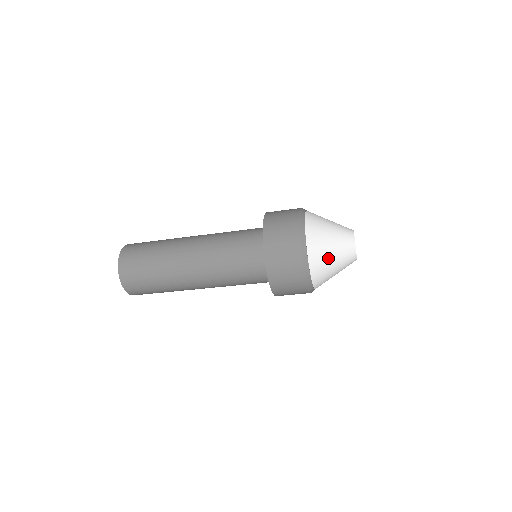
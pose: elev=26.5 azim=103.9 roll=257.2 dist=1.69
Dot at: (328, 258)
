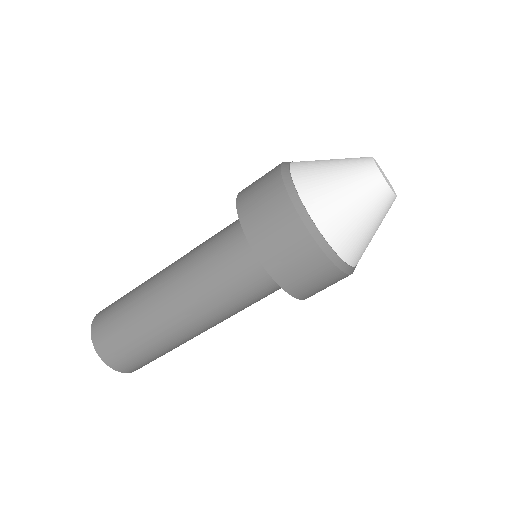
Dot at: (331, 183)
